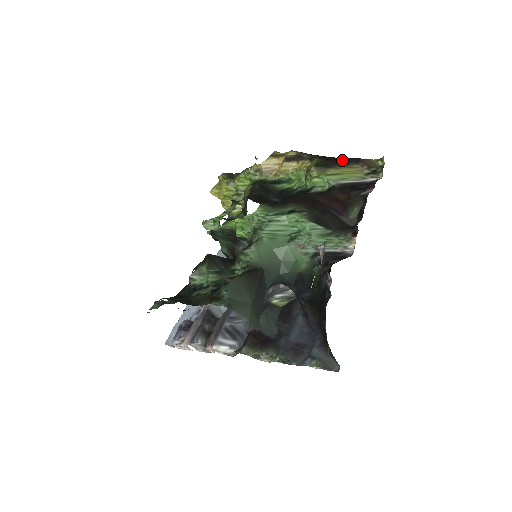
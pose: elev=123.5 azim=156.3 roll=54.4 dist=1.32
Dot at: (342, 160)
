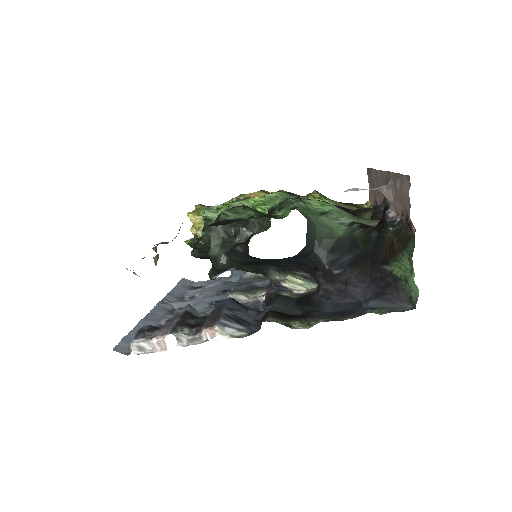
Dot at: occluded
